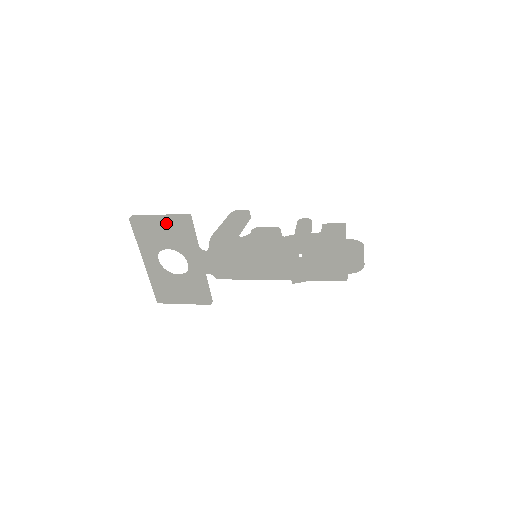
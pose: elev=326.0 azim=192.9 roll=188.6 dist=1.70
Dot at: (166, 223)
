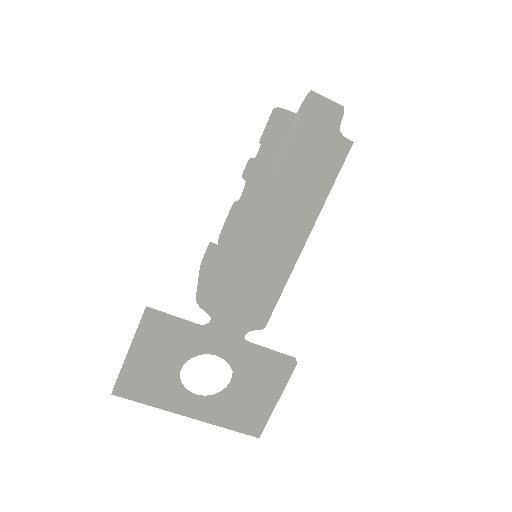
Dot at: (140, 347)
